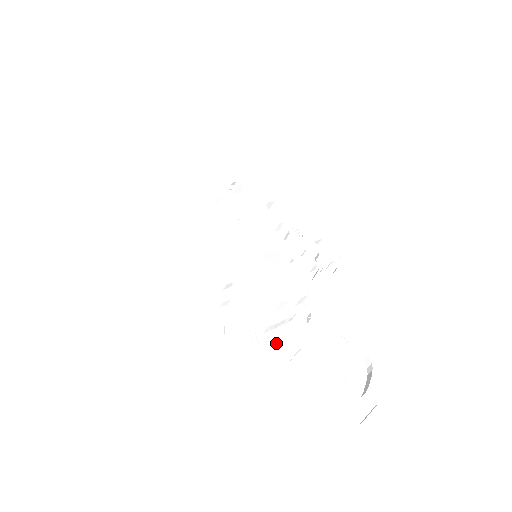
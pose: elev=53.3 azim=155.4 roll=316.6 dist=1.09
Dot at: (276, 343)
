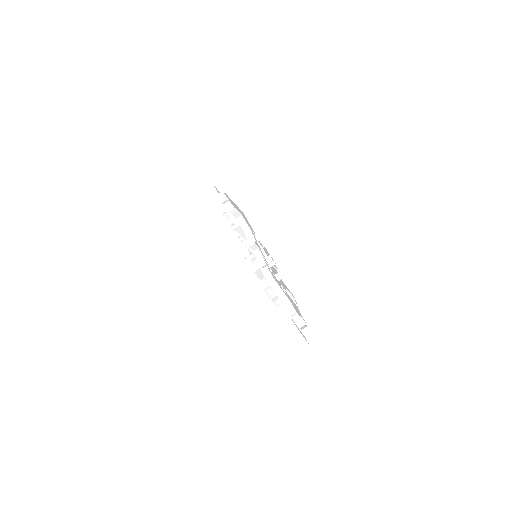
Dot at: occluded
